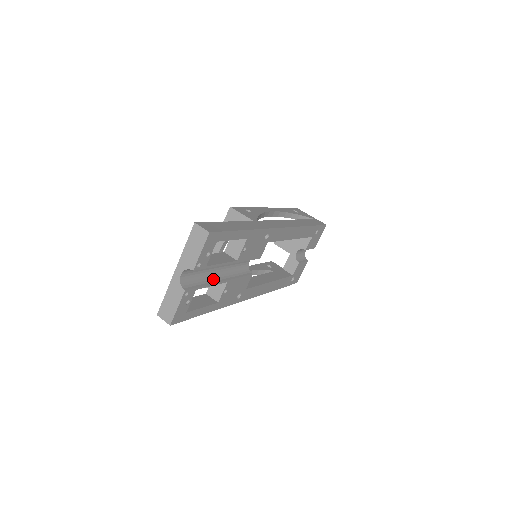
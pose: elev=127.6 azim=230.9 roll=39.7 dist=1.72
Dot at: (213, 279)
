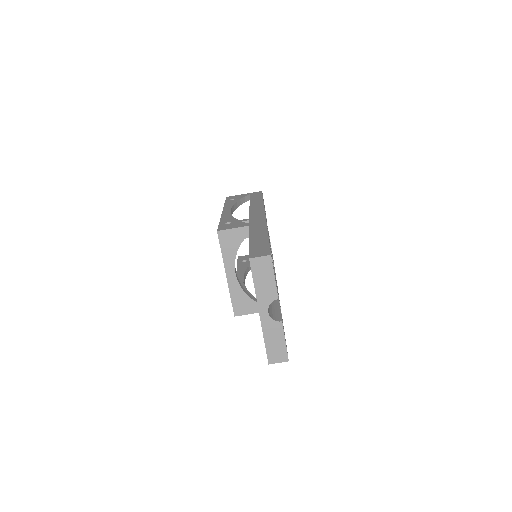
Dot at: occluded
